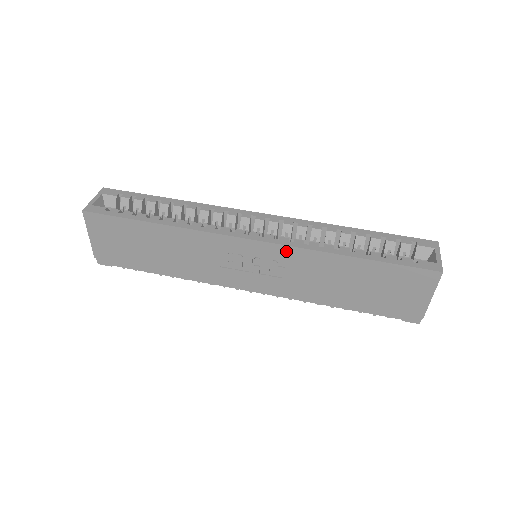
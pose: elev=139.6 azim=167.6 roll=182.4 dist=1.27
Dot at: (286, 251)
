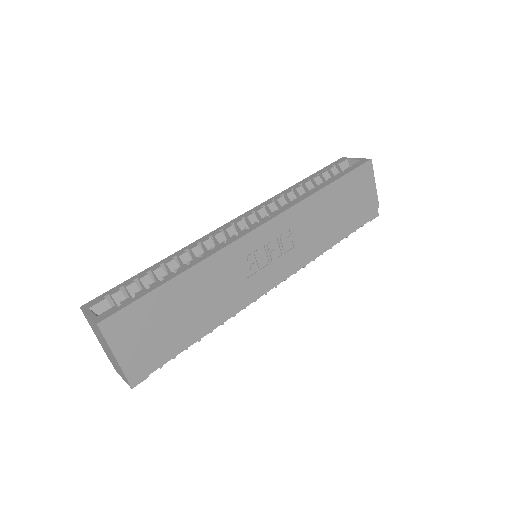
Dot at: (285, 218)
